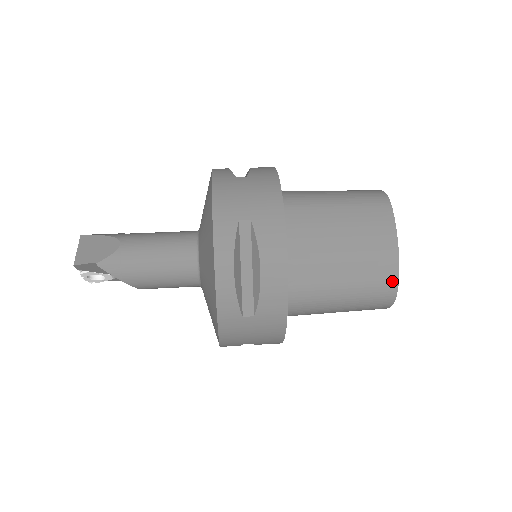
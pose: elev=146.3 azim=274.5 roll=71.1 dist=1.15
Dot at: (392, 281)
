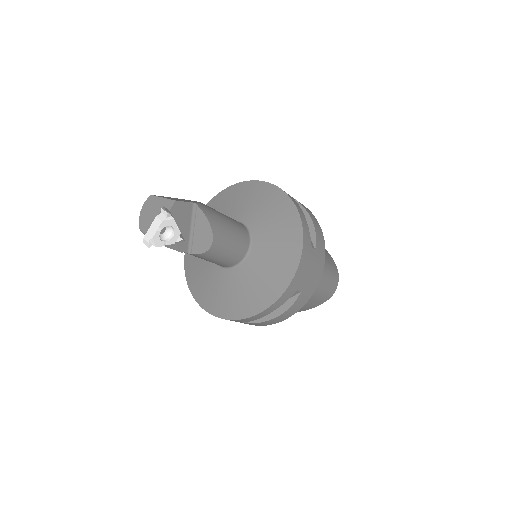
Dot at: (336, 268)
